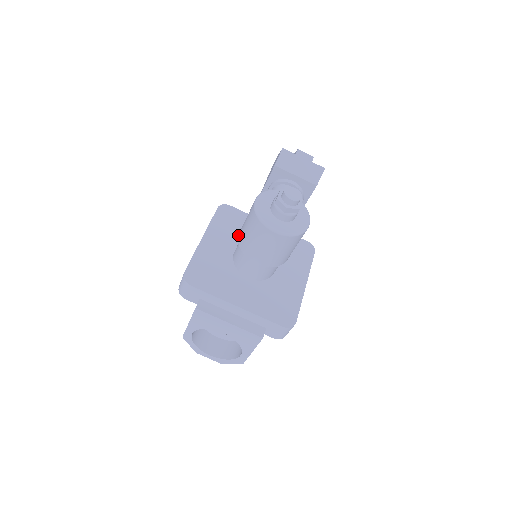
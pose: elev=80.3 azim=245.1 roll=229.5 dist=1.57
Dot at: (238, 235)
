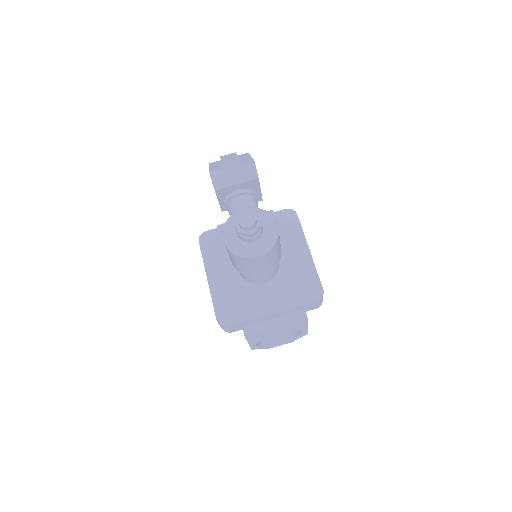
Dot at: occluded
